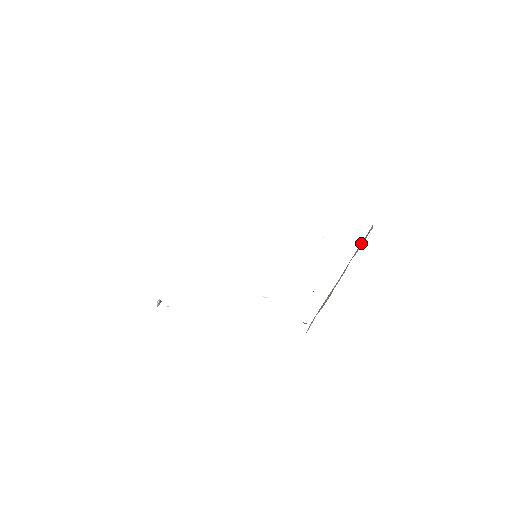
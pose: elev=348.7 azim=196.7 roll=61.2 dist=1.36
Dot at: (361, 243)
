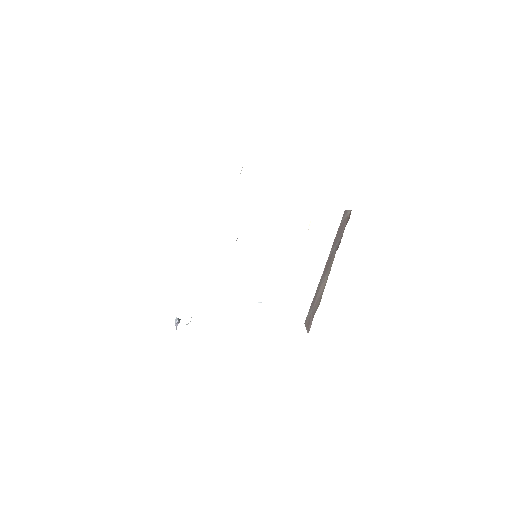
Dot at: (345, 226)
